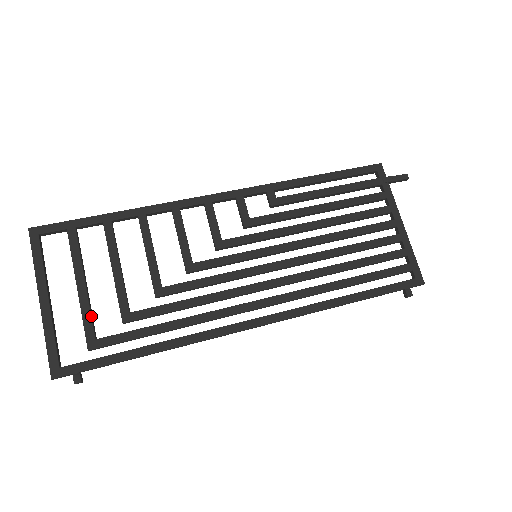
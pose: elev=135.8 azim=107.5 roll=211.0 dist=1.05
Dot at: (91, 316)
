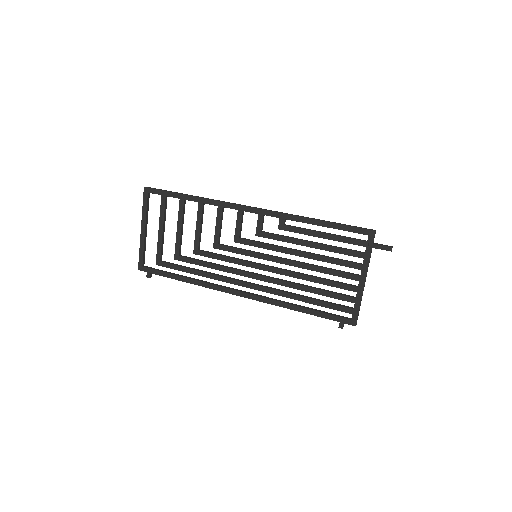
Dot at: (161, 249)
